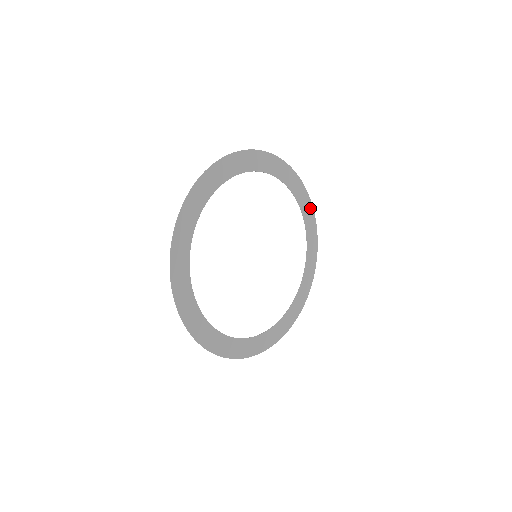
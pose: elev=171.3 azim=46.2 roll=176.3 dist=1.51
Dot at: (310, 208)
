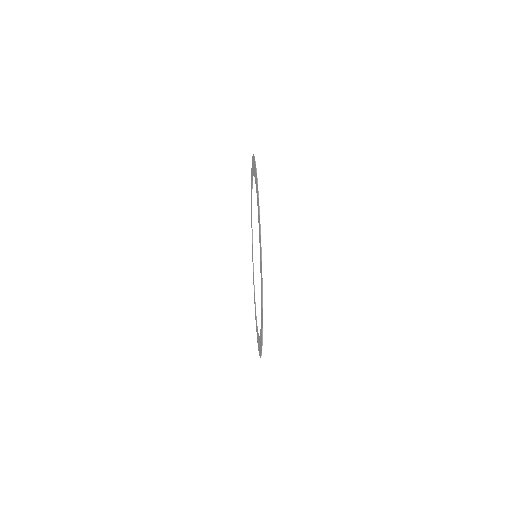
Dot at: occluded
